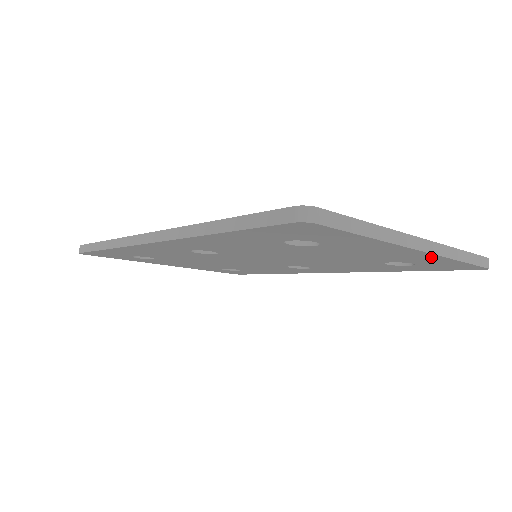
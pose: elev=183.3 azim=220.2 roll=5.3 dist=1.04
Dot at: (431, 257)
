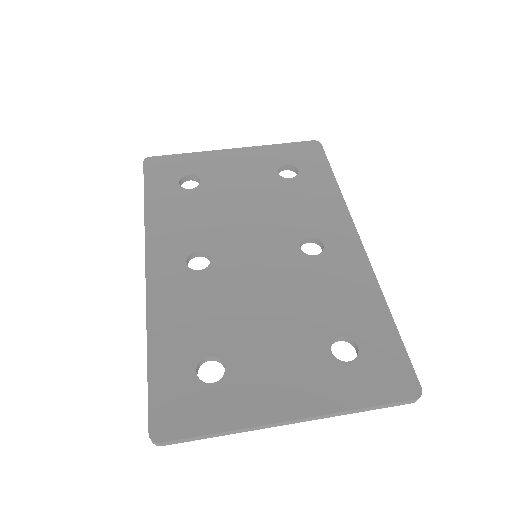
Dot at: occluded
